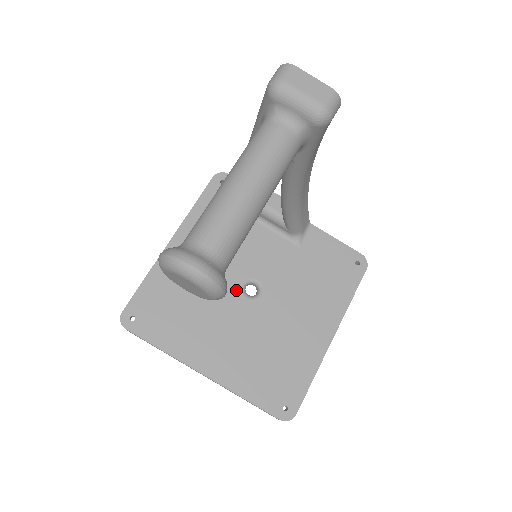
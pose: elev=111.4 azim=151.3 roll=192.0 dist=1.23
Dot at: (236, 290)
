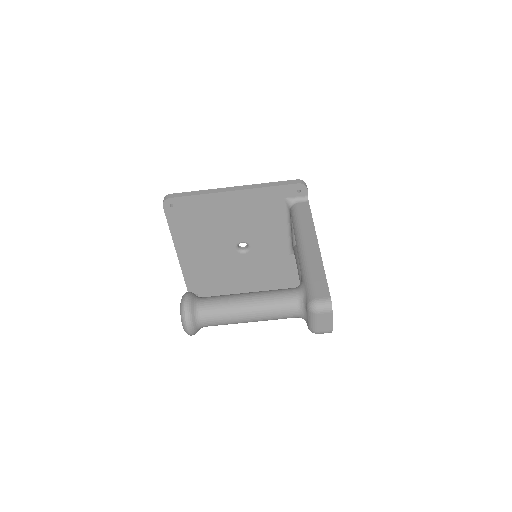
Dot at: (235, 241)
